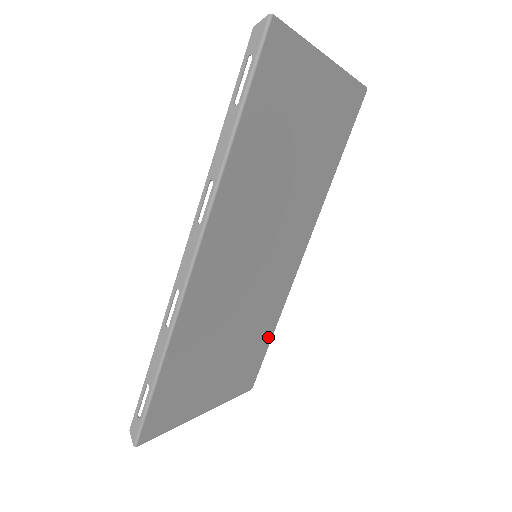
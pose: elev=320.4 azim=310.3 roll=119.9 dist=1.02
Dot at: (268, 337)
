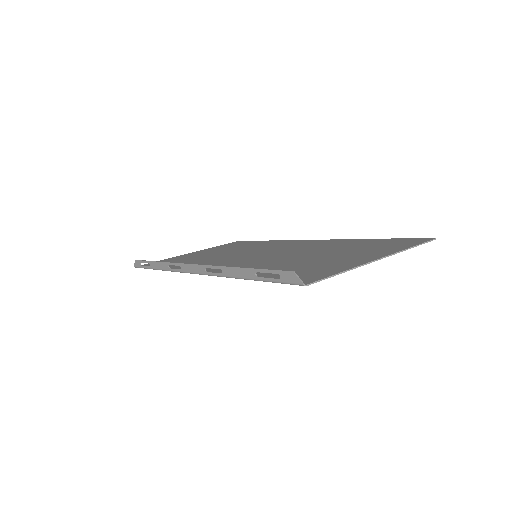
Dot at: occluded
